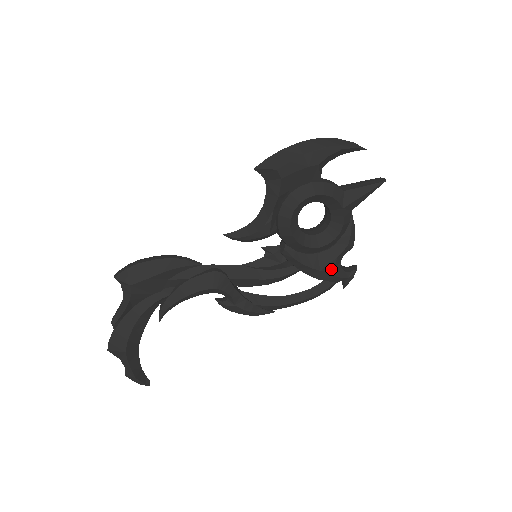
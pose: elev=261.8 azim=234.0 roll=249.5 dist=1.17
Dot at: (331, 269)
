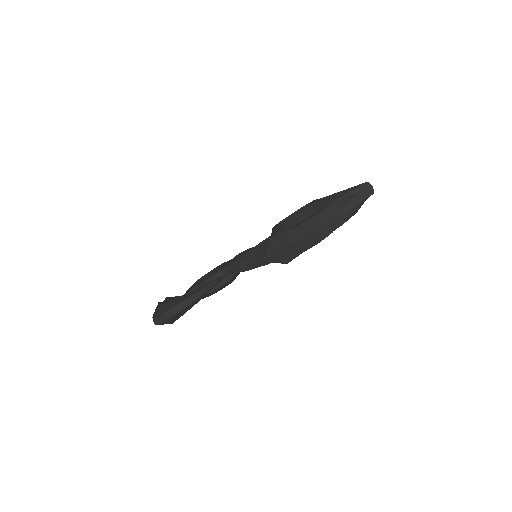
Dot at: occluded
